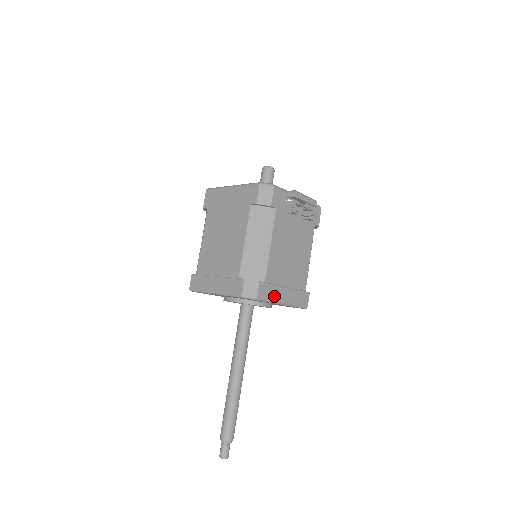
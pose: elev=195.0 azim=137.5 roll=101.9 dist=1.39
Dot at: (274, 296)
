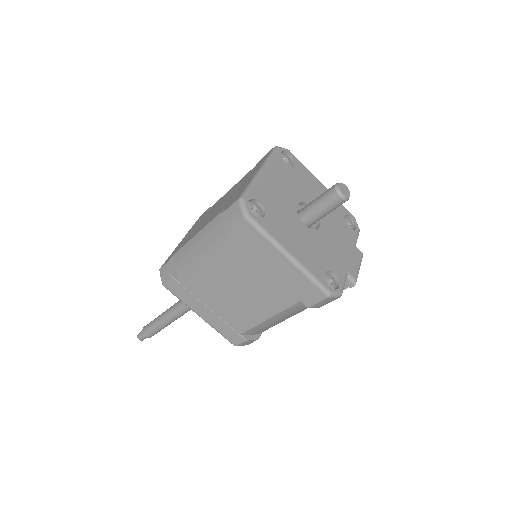
Dot at: occluded
